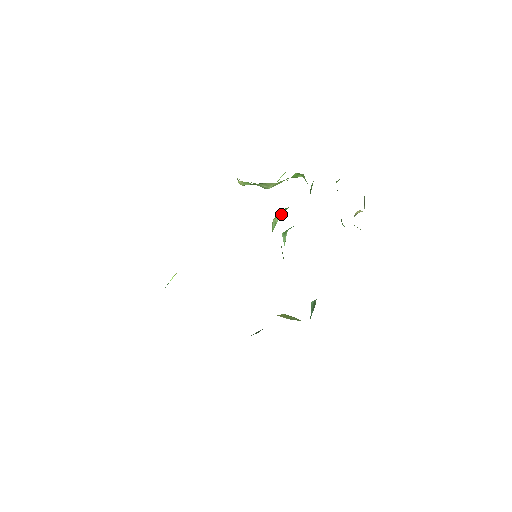
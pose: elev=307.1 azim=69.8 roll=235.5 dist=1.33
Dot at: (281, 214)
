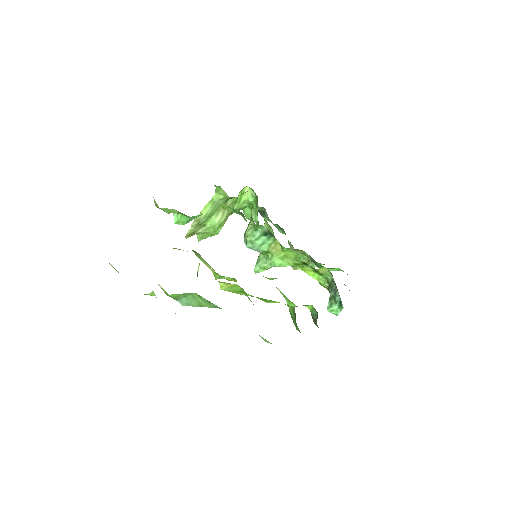
Dot at: (250, 221)
